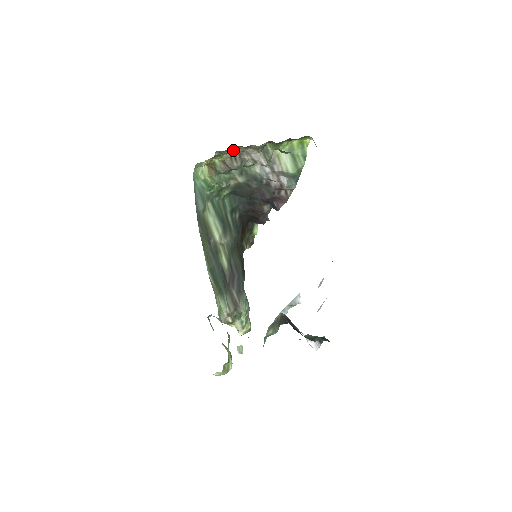
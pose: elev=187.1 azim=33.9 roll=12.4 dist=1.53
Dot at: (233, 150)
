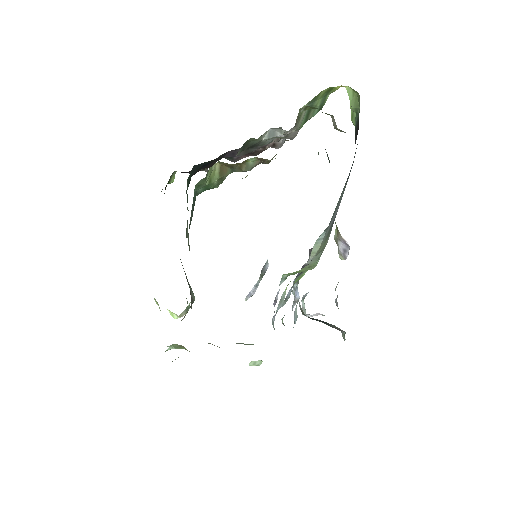
Dot at: occluded
